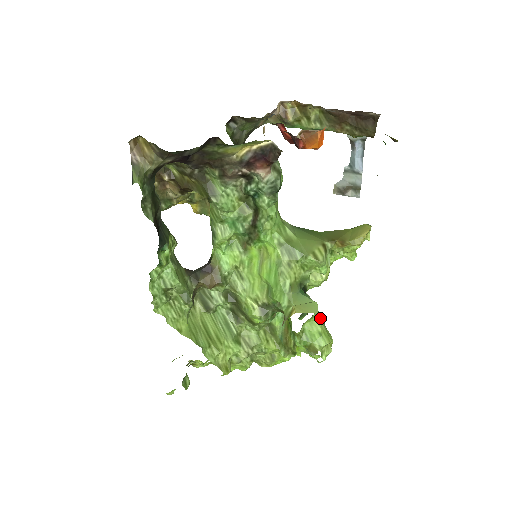
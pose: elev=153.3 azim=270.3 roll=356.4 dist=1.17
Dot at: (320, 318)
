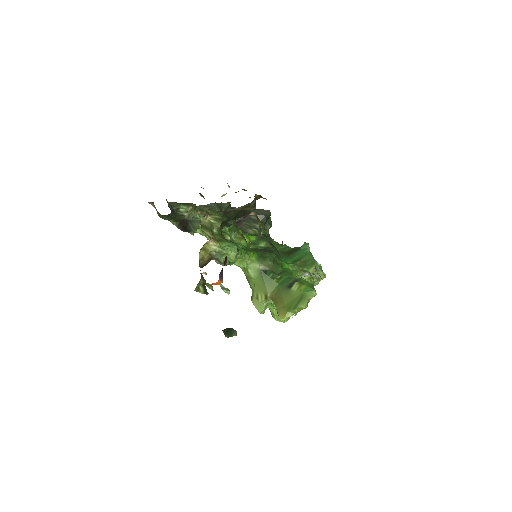
Dot at: occluded
